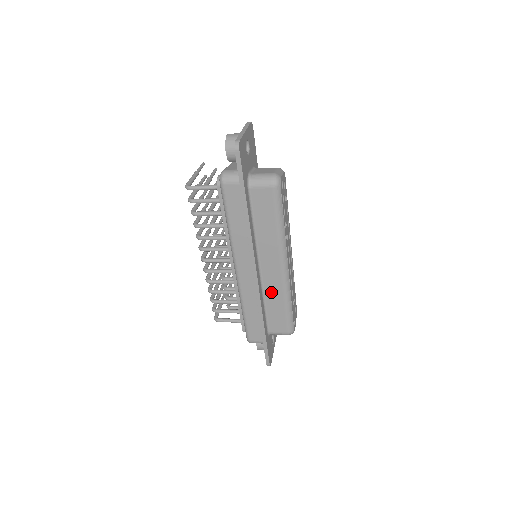
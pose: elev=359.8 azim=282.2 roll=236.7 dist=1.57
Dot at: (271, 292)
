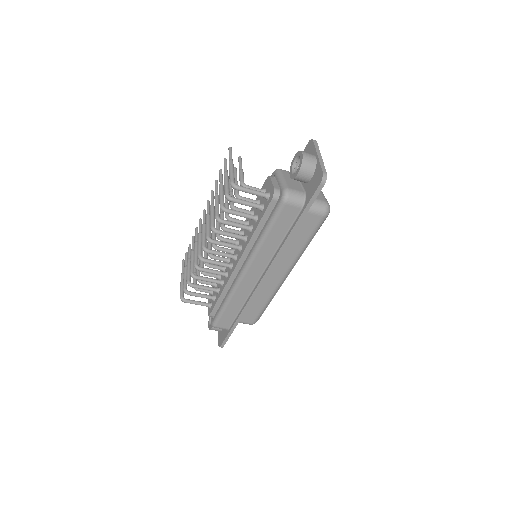
Dot at: (260, 292)
